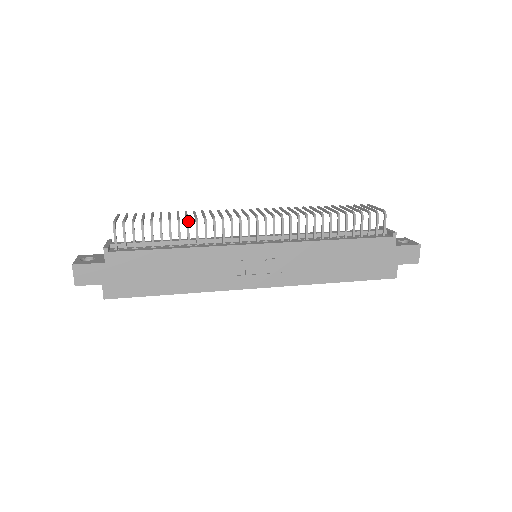
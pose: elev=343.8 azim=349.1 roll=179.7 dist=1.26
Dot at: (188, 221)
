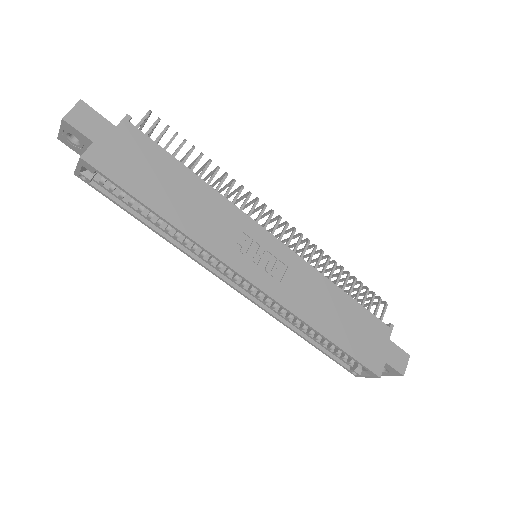
Dot at: occluded
